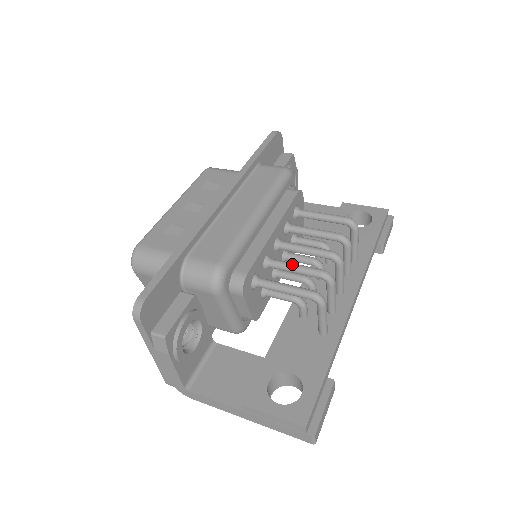
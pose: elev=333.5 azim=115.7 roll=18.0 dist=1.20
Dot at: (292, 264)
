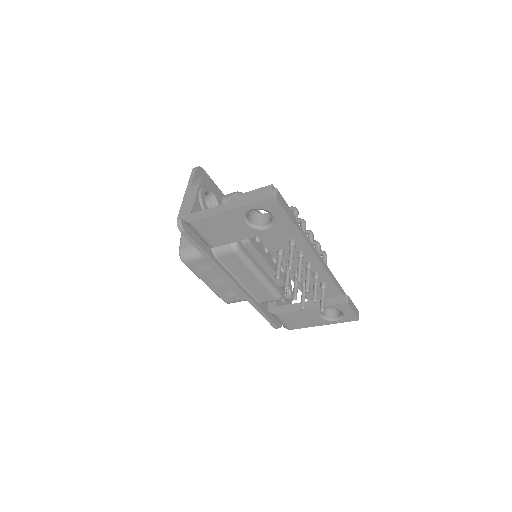
Dot at: occluded
